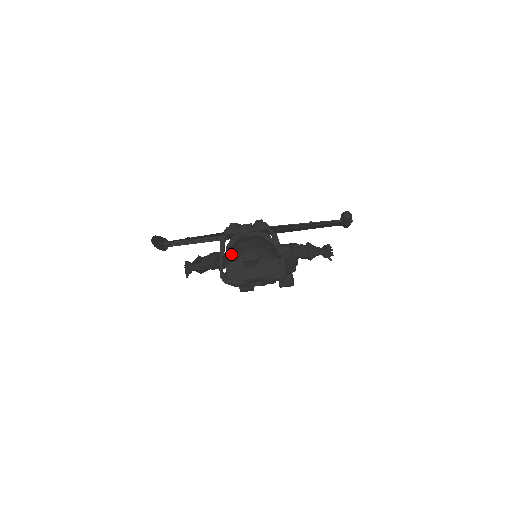
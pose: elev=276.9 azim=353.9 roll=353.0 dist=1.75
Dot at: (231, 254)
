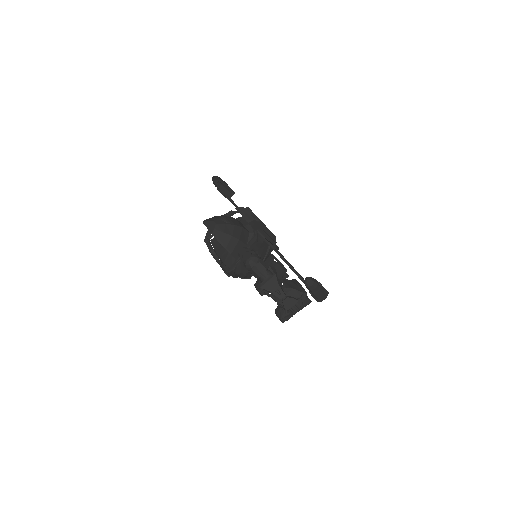
Dot at: occluded
